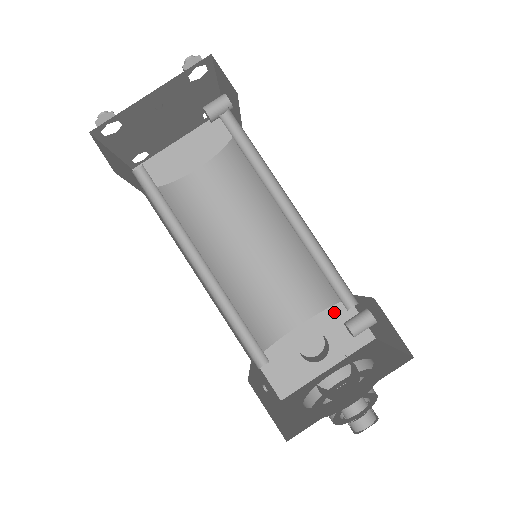
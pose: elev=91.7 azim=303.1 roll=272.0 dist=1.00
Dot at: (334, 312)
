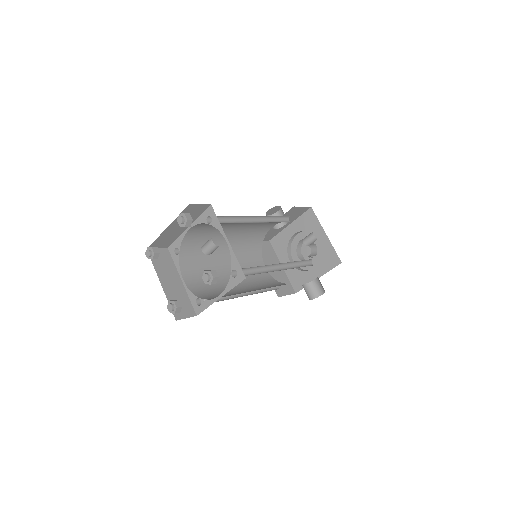
Dot at: (288, 213)
